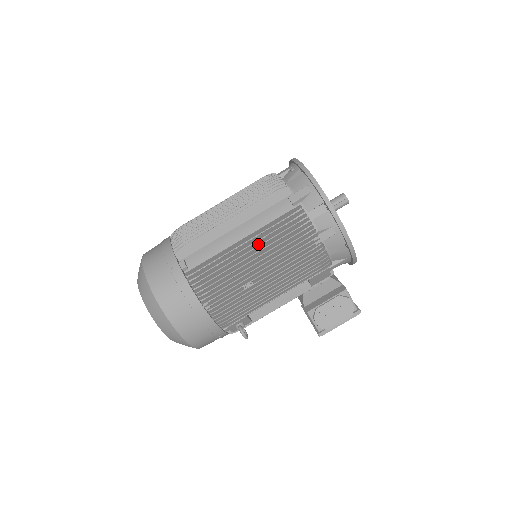
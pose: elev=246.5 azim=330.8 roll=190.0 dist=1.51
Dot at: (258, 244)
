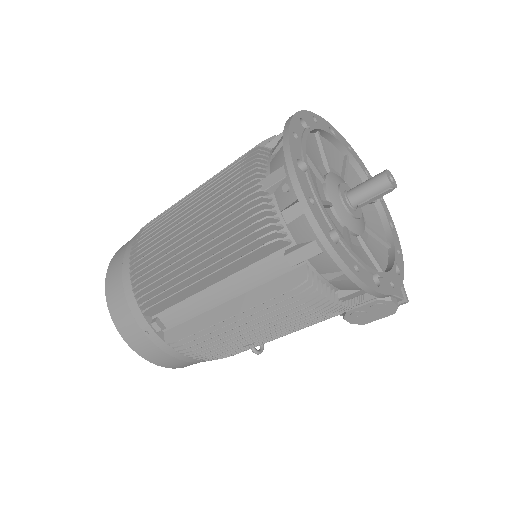
Dot at: (249, 317)
